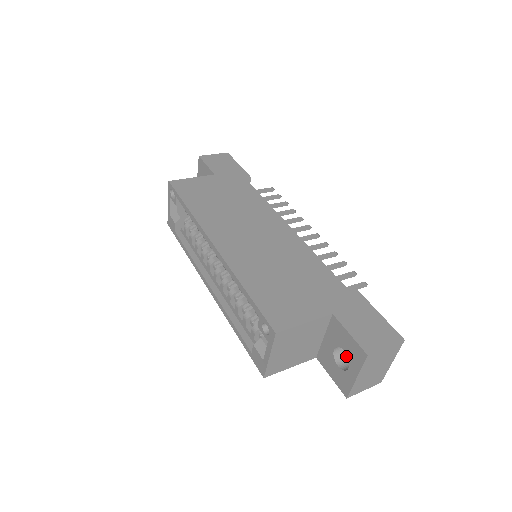
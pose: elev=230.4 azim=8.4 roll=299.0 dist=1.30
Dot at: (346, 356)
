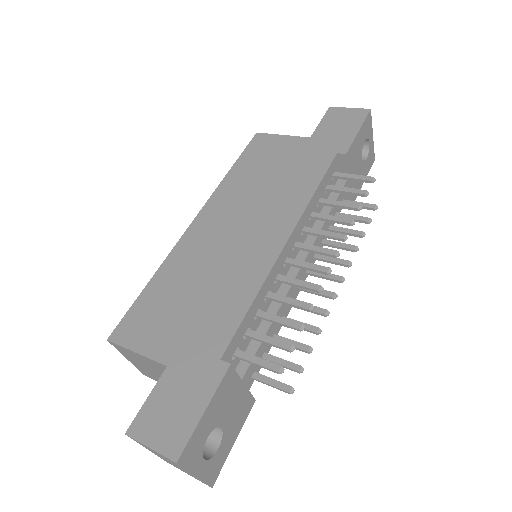
Dot at: occluded
